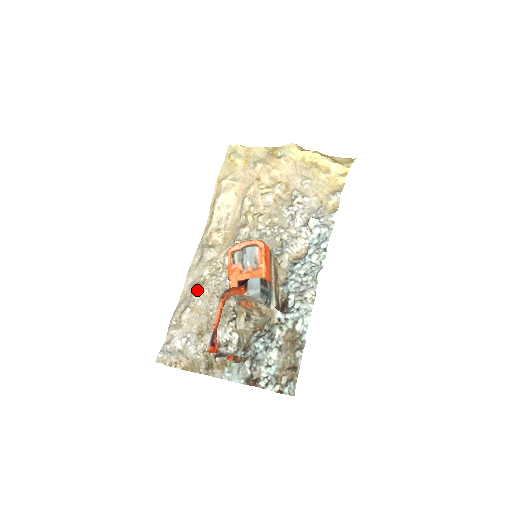
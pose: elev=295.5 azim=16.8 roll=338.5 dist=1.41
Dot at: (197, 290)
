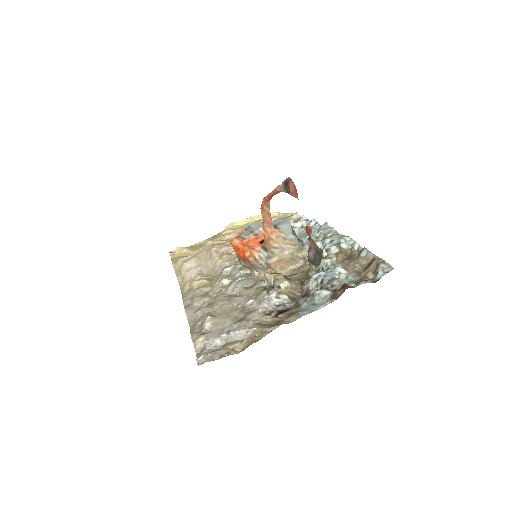
Dot at: (207, 307)
